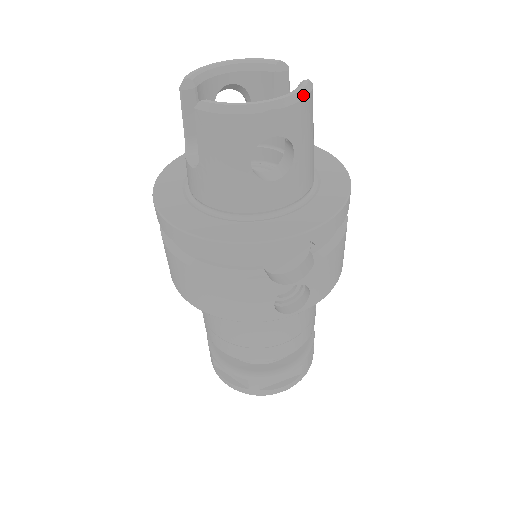
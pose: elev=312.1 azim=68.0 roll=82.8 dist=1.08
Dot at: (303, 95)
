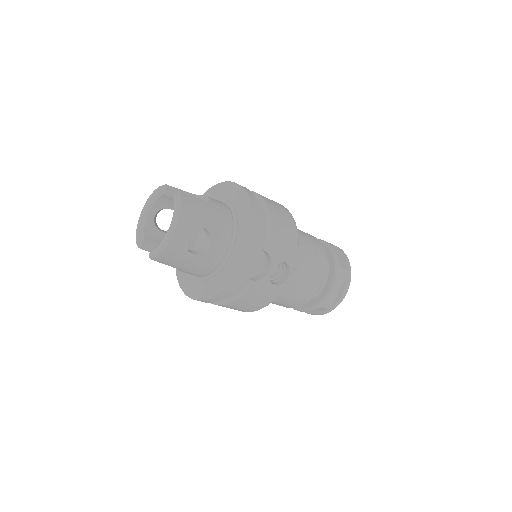
Dot at: (179, 209)
